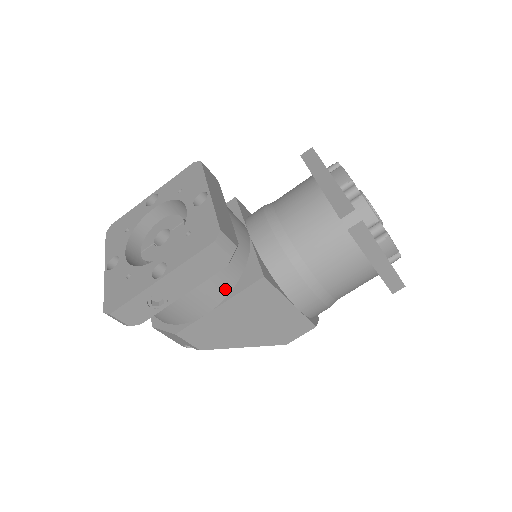
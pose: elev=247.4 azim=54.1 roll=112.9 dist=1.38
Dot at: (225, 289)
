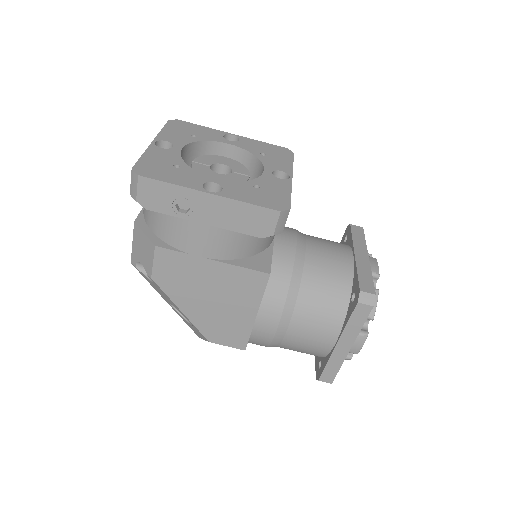
Dot at: (232, 253)
